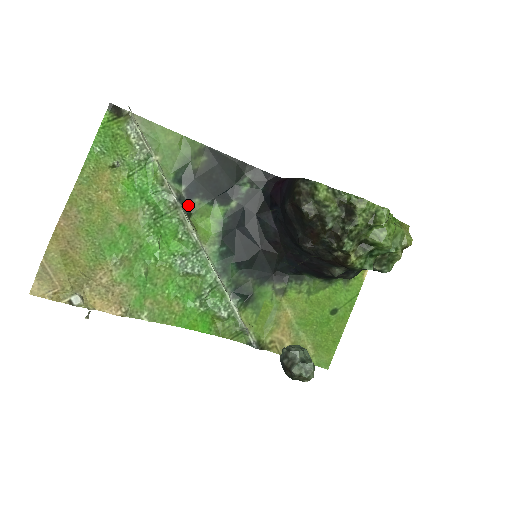
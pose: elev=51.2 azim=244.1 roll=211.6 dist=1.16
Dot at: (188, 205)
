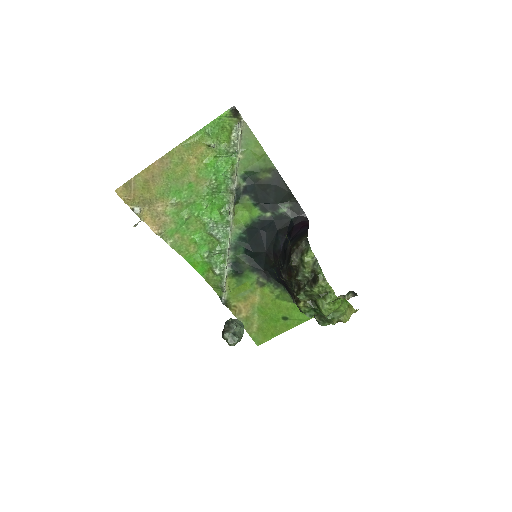
Dot at: (240, 196)
